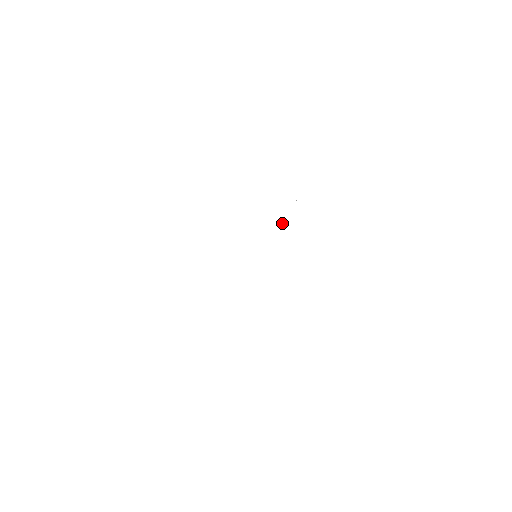
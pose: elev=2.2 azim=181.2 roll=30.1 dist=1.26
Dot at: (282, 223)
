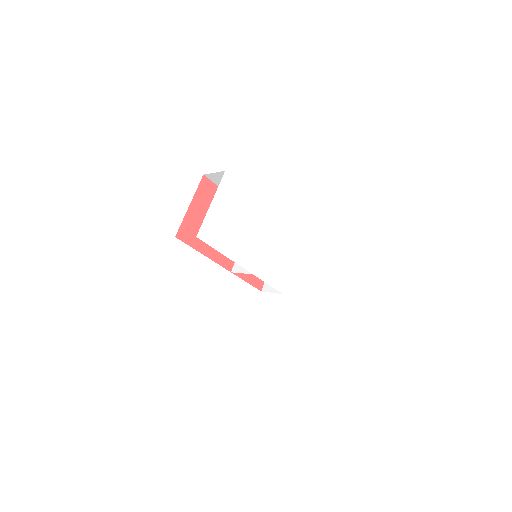
Dot at: (268, 227)
